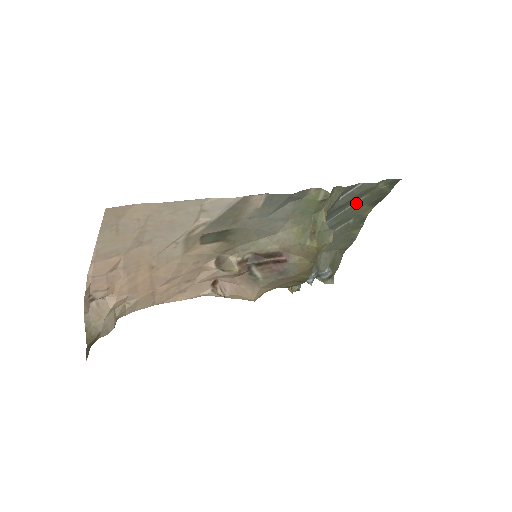
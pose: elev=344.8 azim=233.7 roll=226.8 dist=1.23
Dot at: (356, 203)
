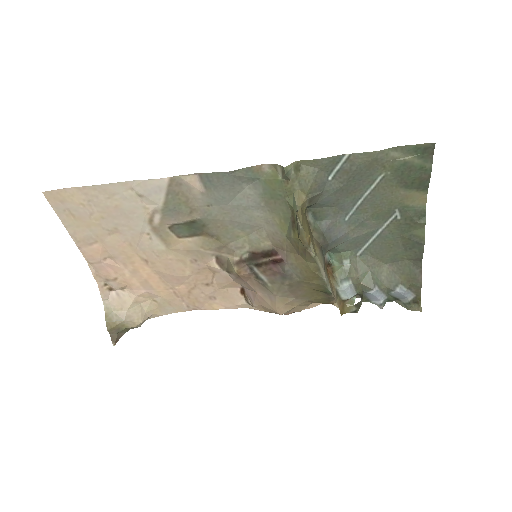
Dot at: (376, 186)
